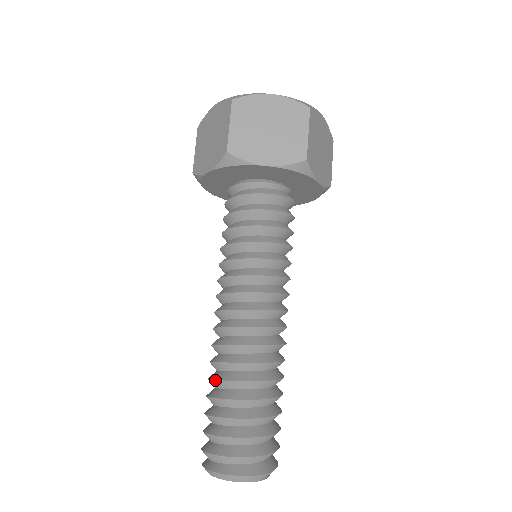
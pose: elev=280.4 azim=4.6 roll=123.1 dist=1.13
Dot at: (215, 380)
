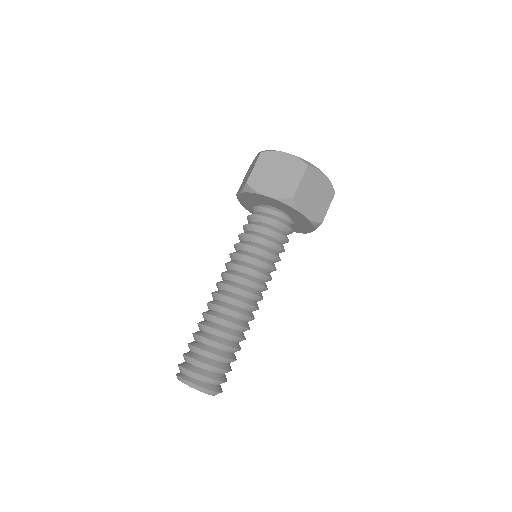
Dot at: (216, 329)
